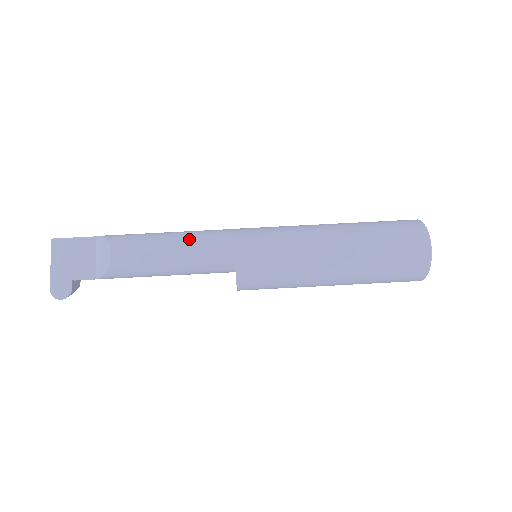
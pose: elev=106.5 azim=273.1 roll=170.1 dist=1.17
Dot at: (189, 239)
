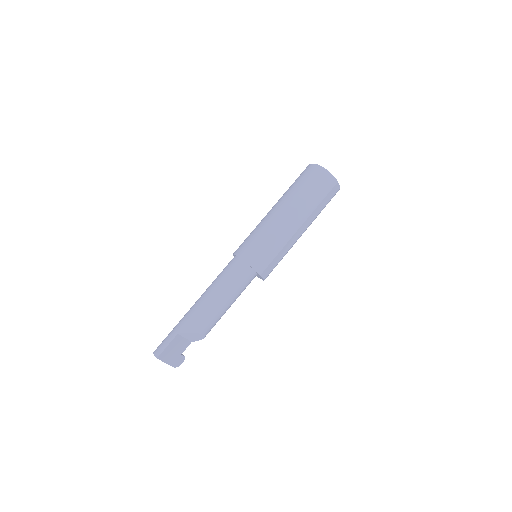
Dot at: (233, 291)
